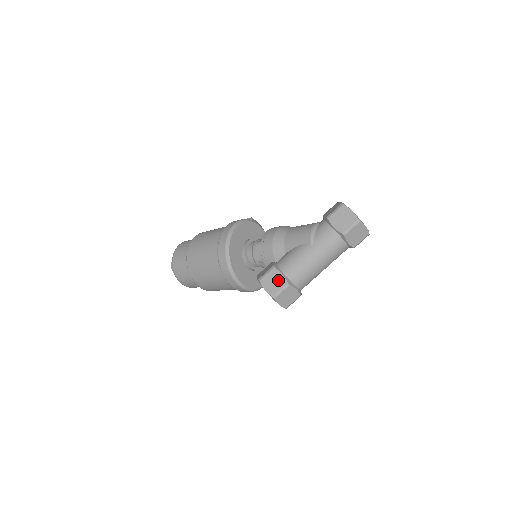
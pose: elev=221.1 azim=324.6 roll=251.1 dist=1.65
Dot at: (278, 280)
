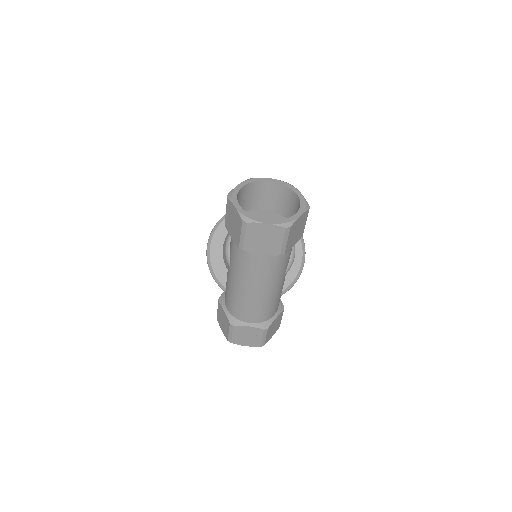
Dot at: (224, 319)
